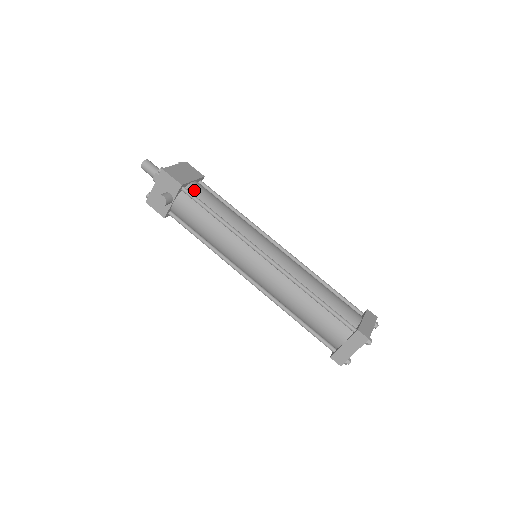
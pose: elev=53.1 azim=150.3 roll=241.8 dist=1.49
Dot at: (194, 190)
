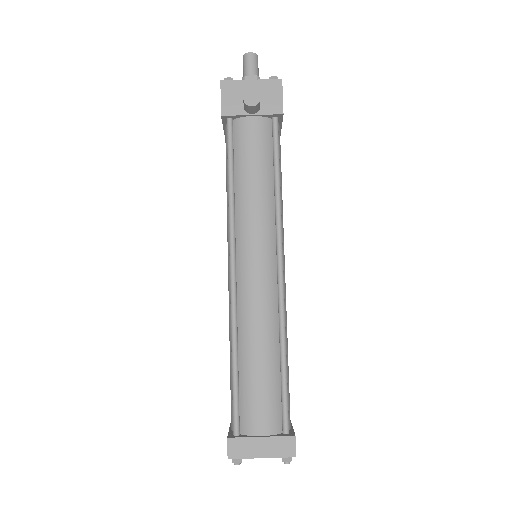
Dot at: occluded
